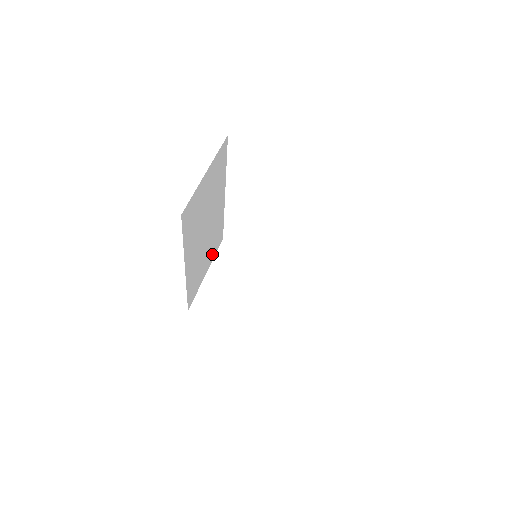
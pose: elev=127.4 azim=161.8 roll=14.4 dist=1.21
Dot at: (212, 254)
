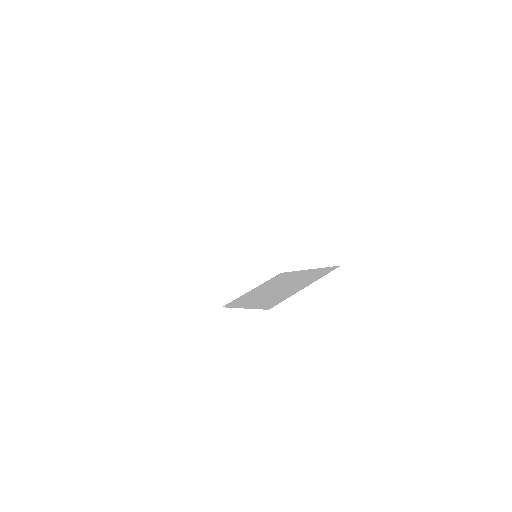
Dot at: occluded
